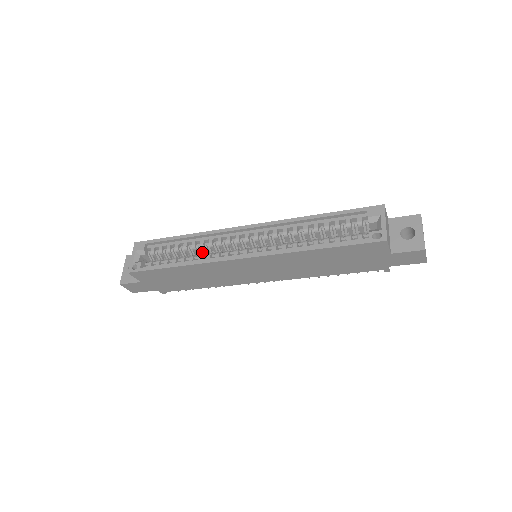
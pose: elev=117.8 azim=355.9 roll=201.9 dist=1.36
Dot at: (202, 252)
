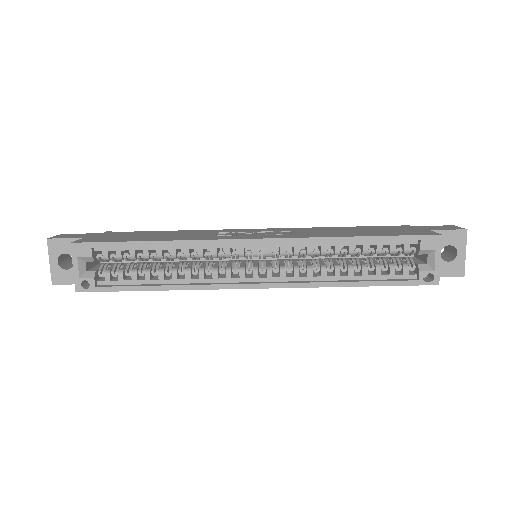
Dot at: (185, 259)
